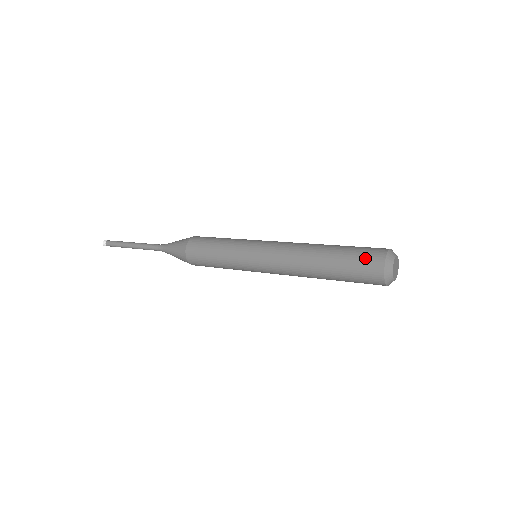
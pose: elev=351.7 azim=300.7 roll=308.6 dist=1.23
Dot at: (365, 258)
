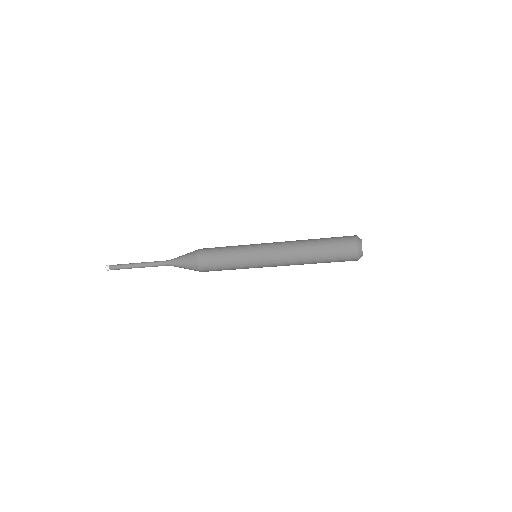
Dot at: (343, 236)
